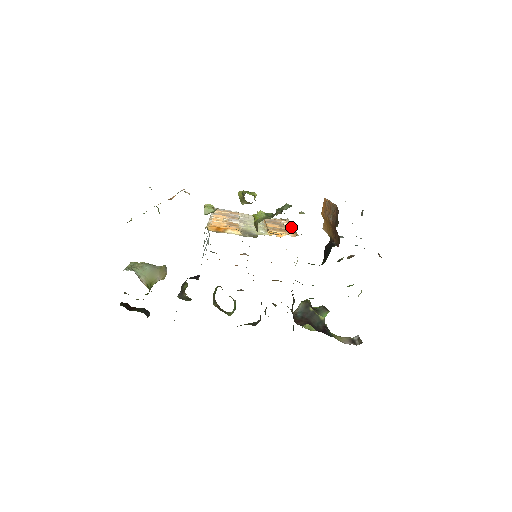
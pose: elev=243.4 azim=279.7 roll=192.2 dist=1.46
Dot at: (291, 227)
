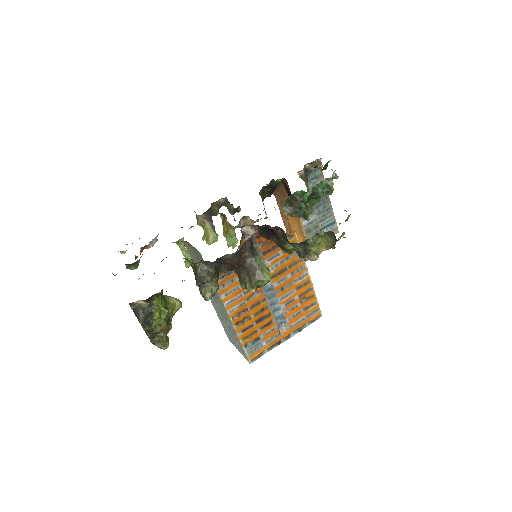
Dot at: occluded
